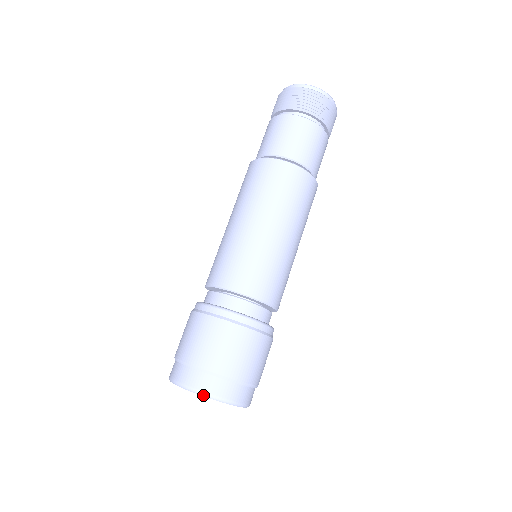
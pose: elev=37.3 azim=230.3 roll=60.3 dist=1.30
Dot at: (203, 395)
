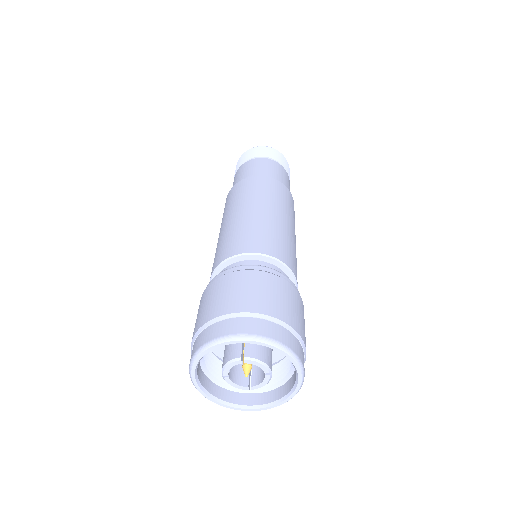
Dot at: (203, 350)
